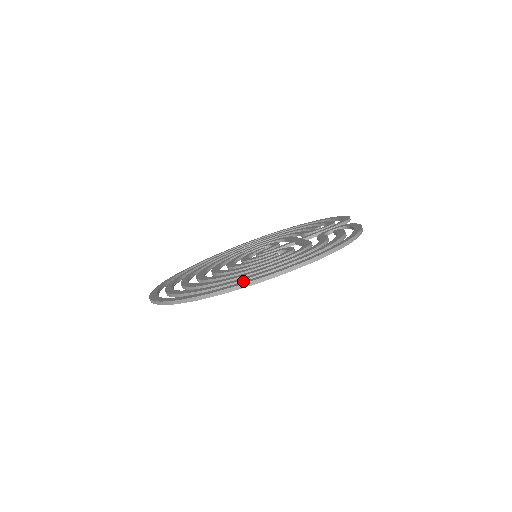
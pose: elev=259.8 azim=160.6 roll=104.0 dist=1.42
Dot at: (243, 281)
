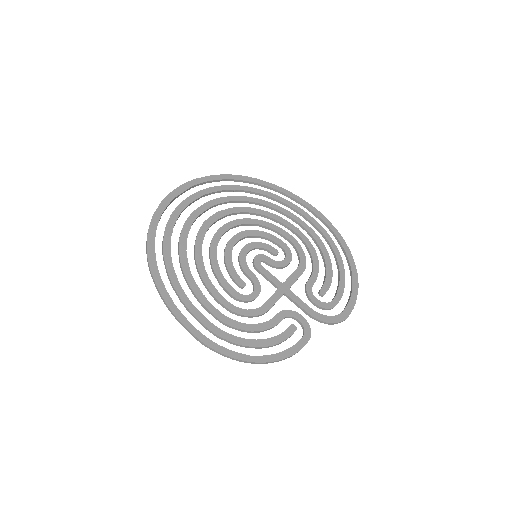
Dot at: (174, 289)
